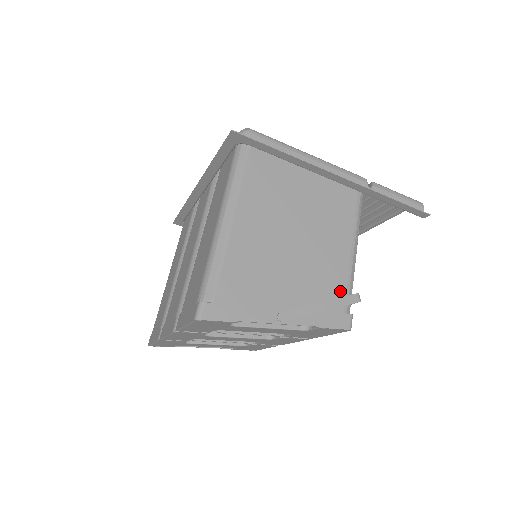
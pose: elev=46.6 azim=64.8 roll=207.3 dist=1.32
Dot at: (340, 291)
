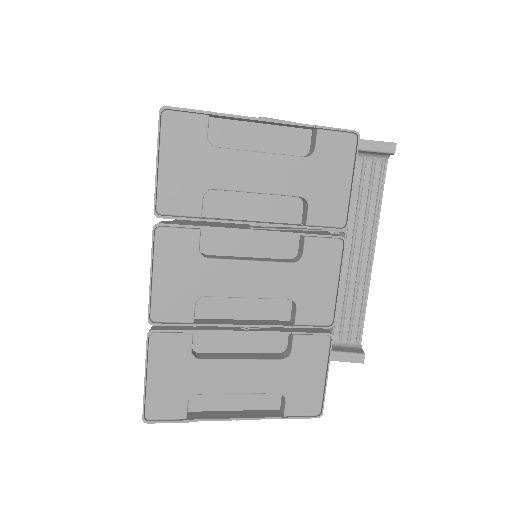
Dot at: occluded
